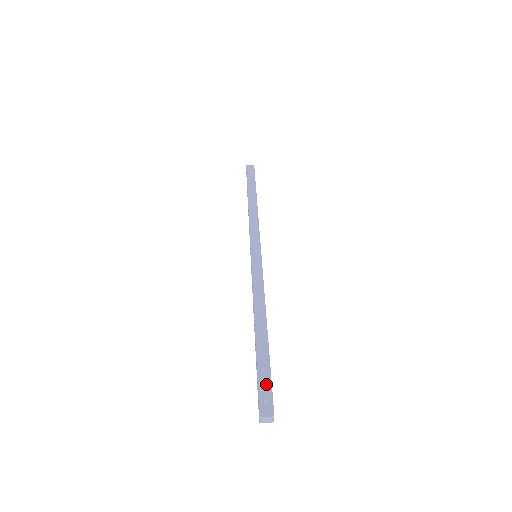
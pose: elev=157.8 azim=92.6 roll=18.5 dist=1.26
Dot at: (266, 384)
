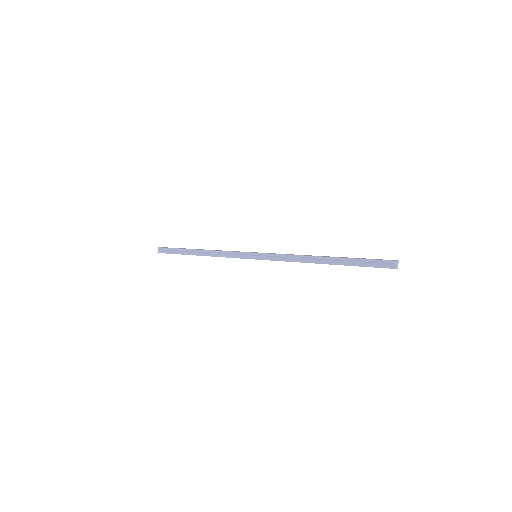
Dot at: (373, 259)
